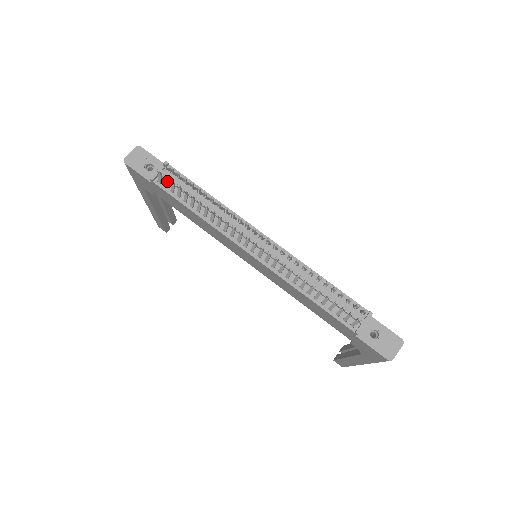
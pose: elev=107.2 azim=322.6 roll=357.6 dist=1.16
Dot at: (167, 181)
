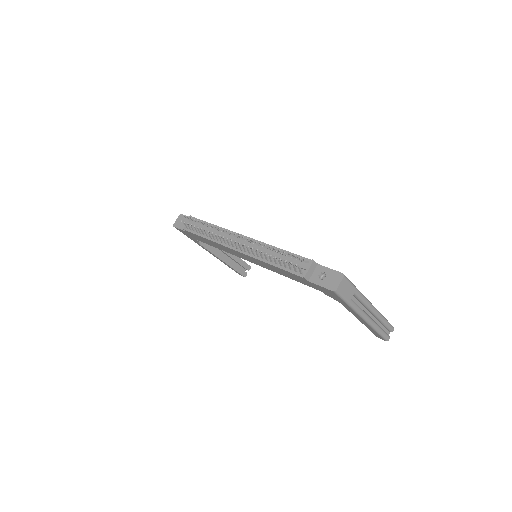
Dot at: (189, 226)
